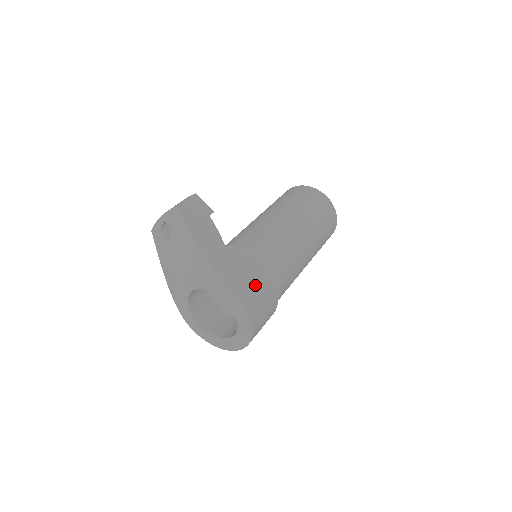
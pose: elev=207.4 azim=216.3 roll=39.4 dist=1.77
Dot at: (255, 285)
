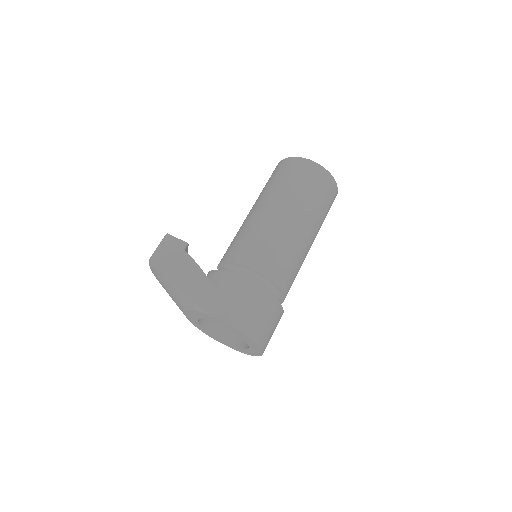
Dot at: (243, 302)
